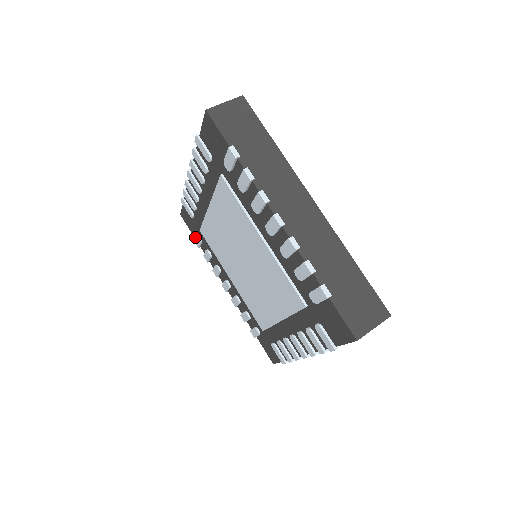
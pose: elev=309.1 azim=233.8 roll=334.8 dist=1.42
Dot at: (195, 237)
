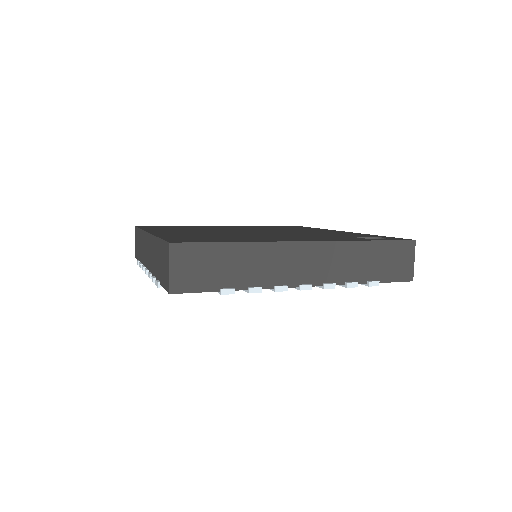
Dot at: occluded
